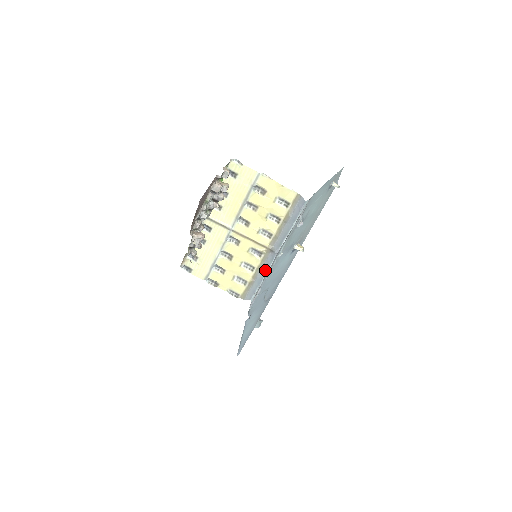
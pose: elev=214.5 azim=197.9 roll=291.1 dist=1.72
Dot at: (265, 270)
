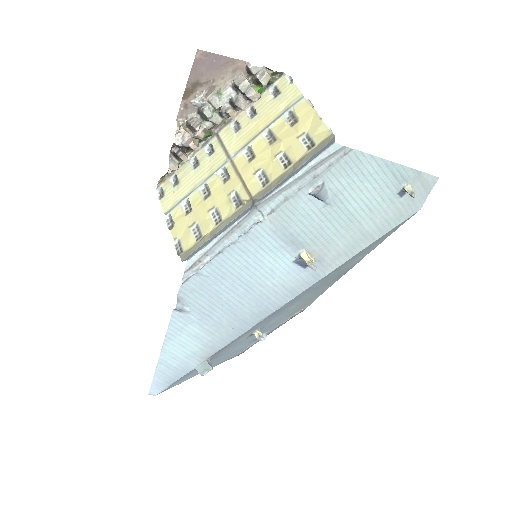
Dot at: (229, 225)
